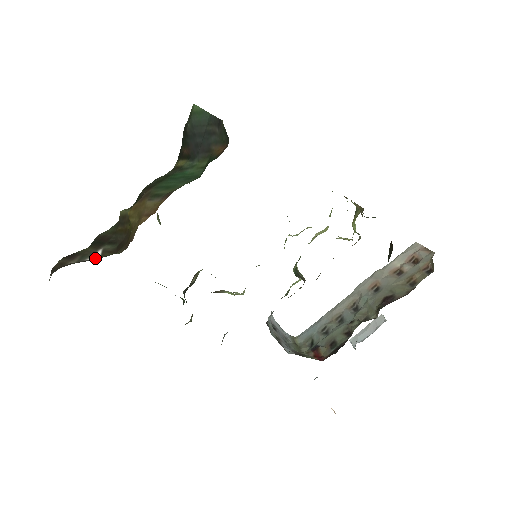
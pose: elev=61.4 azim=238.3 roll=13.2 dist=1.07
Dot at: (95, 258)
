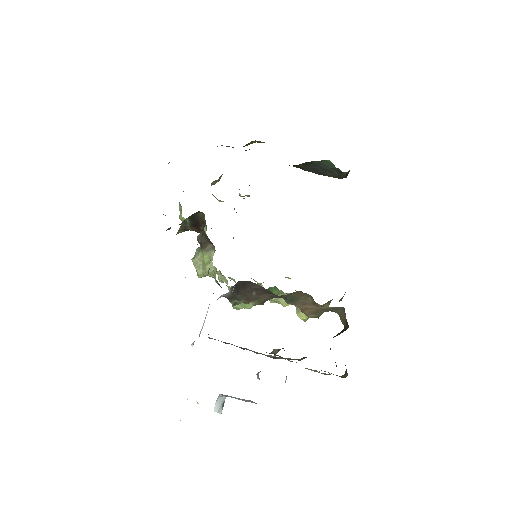
Dot at: occluded
